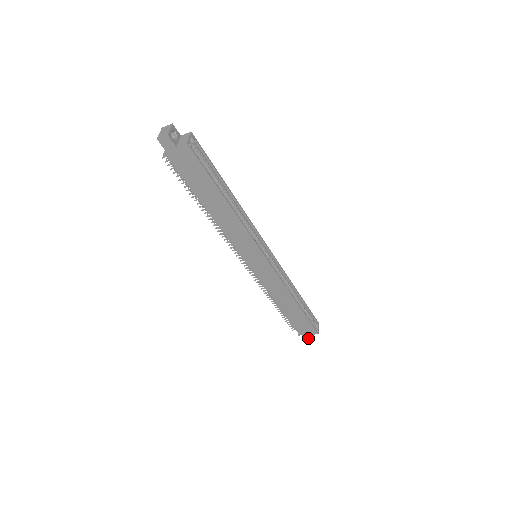
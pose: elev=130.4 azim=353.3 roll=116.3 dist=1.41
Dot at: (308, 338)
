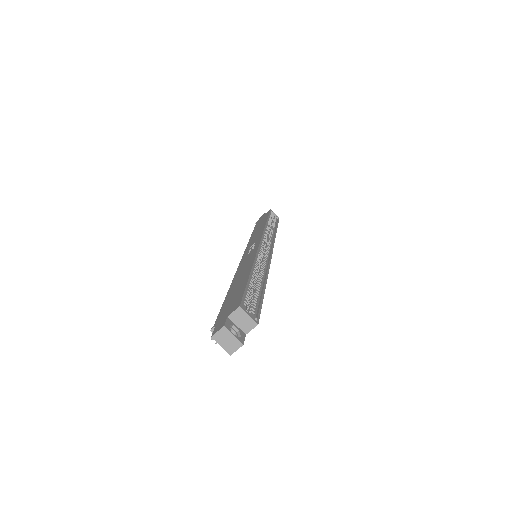
Dot at: occluded
